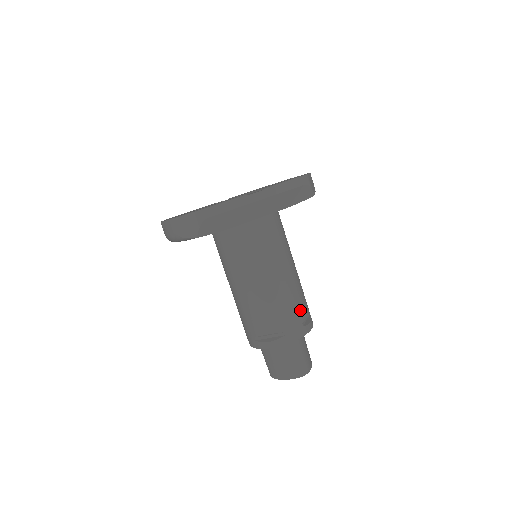
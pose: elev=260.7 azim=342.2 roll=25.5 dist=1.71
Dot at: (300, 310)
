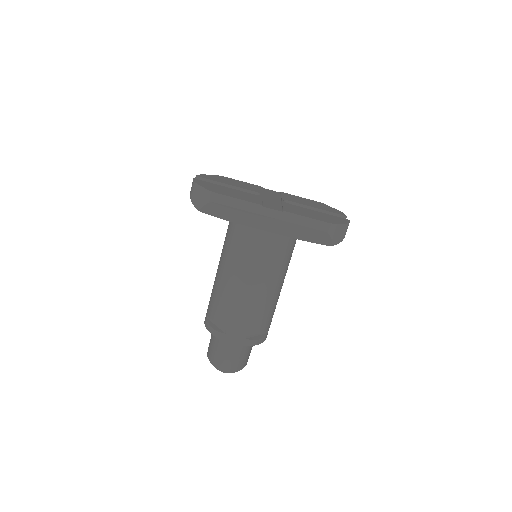
Dot at: (253, 325)
